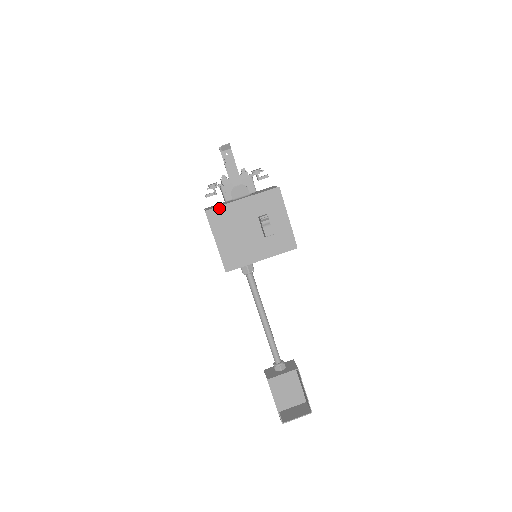
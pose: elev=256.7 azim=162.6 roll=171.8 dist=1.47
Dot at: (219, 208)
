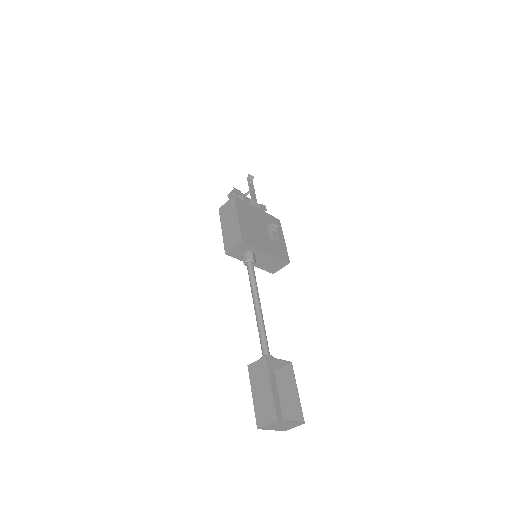
Dot at: (243, 201)
